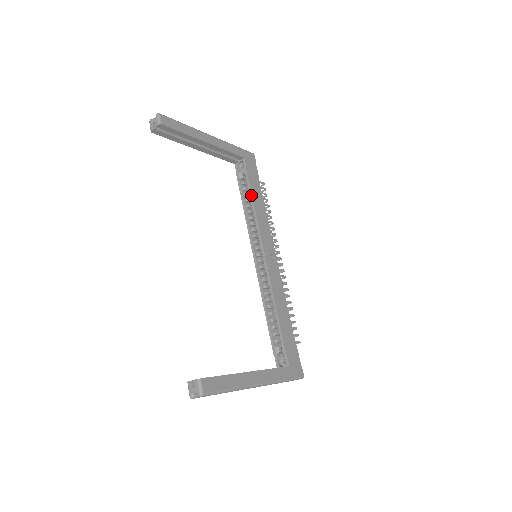
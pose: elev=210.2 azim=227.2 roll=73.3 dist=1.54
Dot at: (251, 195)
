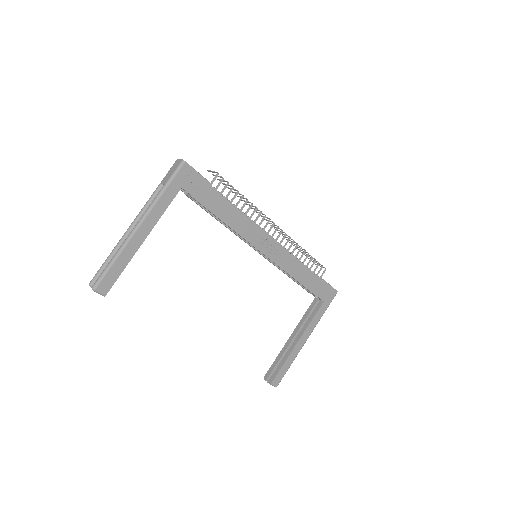
Dot at: occluded
